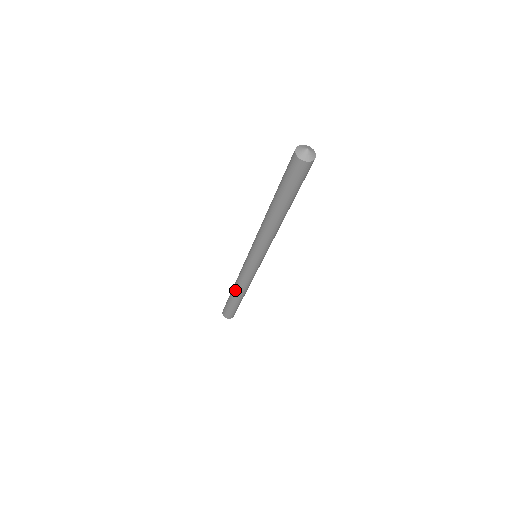
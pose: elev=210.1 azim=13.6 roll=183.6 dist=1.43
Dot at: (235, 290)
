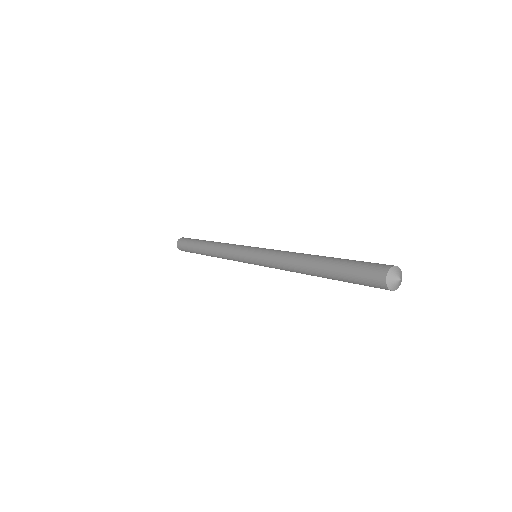
Dot at: (211, 255)
